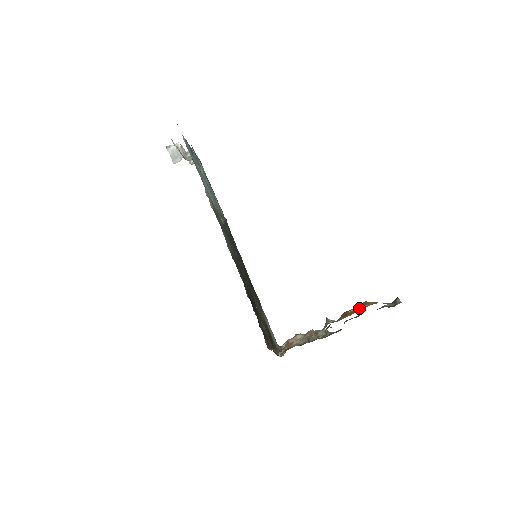
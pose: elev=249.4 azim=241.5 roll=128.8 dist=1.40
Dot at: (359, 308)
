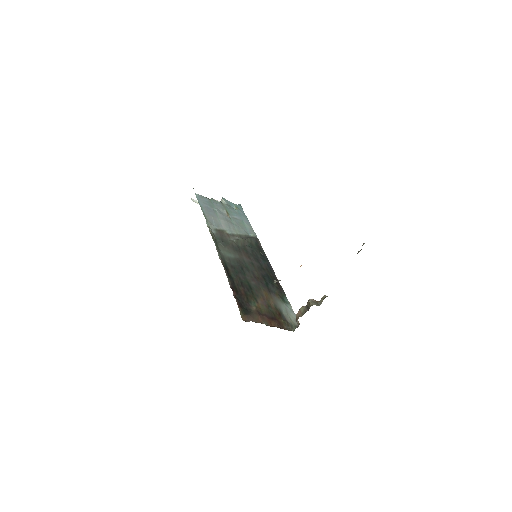
Dot at: occluded
